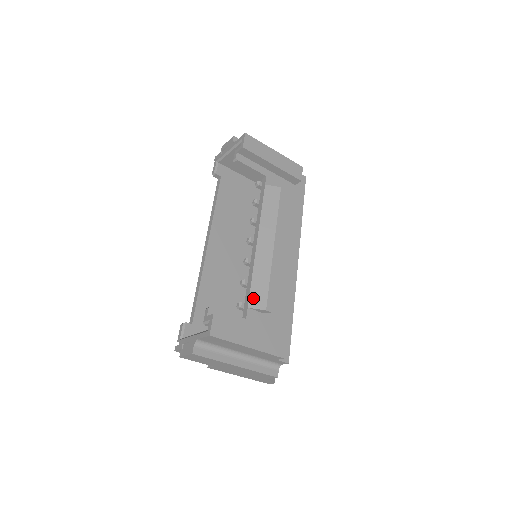
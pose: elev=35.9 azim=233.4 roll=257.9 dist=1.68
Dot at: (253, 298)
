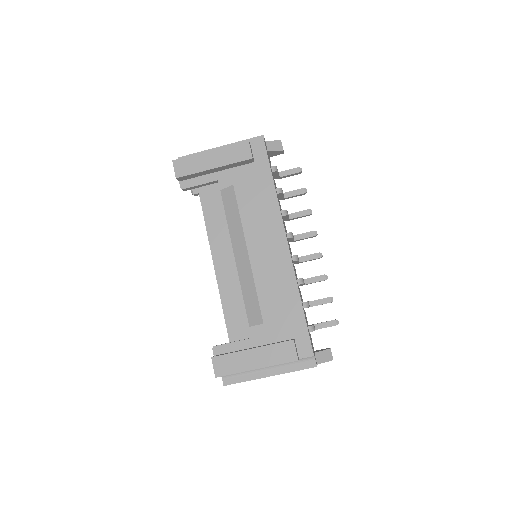
Dot at: (250, 316)
